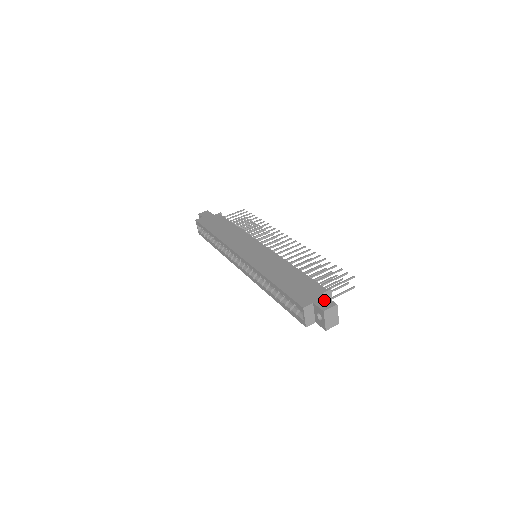
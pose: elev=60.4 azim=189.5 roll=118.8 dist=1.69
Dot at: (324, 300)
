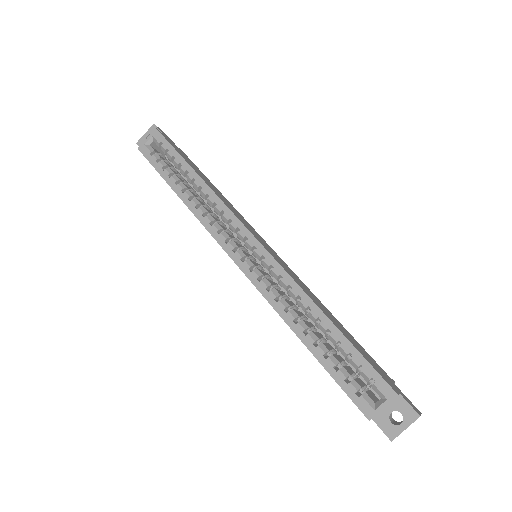
Dot at: (406, 397)
